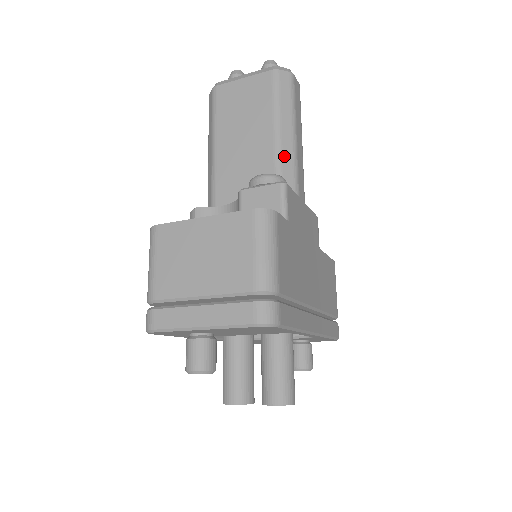
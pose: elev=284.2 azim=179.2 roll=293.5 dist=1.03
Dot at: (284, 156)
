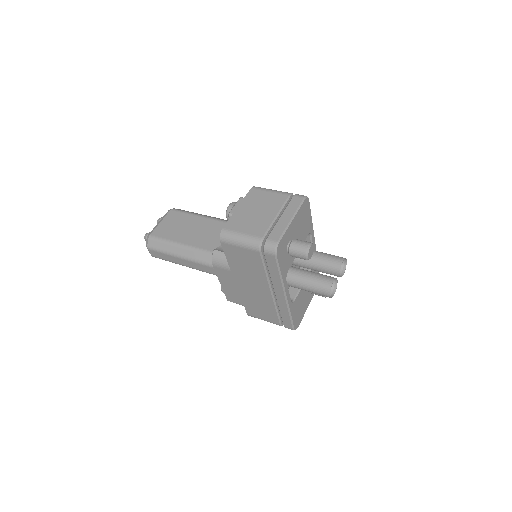
Dot at: (218, 219)
